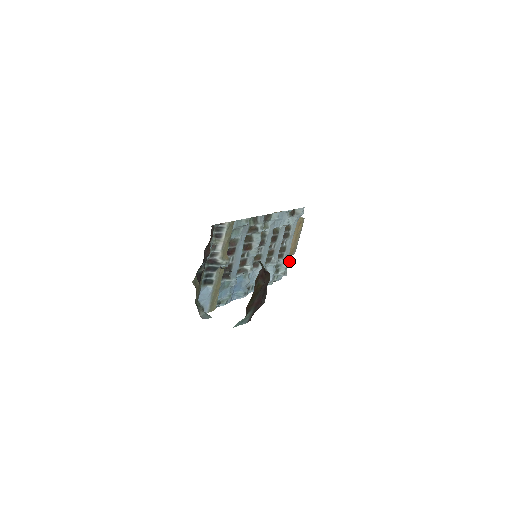
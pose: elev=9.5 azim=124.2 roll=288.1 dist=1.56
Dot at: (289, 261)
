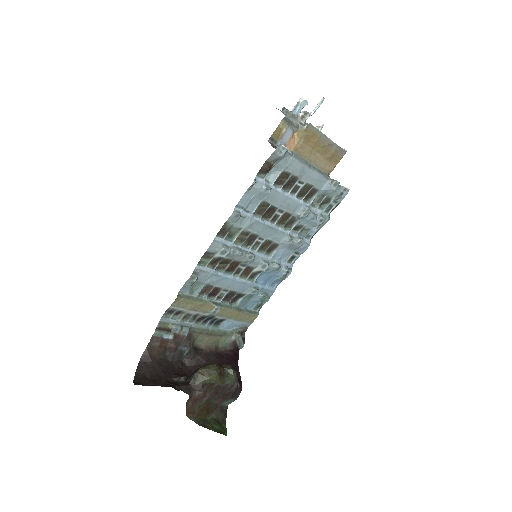
Dot at: (333, 183)
